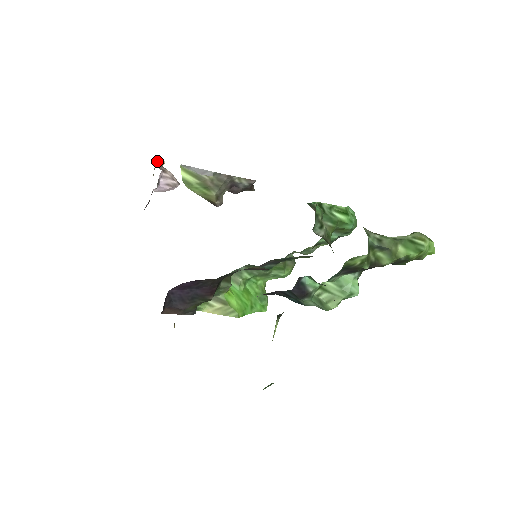
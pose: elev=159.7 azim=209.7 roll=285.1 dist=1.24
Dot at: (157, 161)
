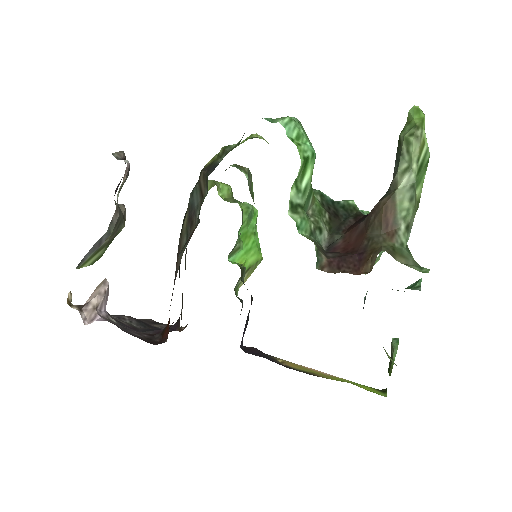
Dot at: (81, 316)
